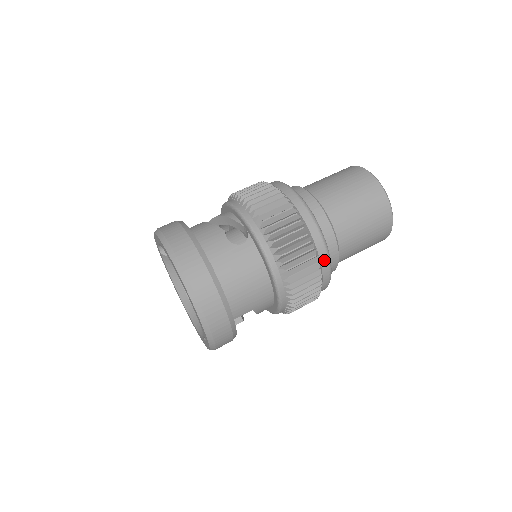
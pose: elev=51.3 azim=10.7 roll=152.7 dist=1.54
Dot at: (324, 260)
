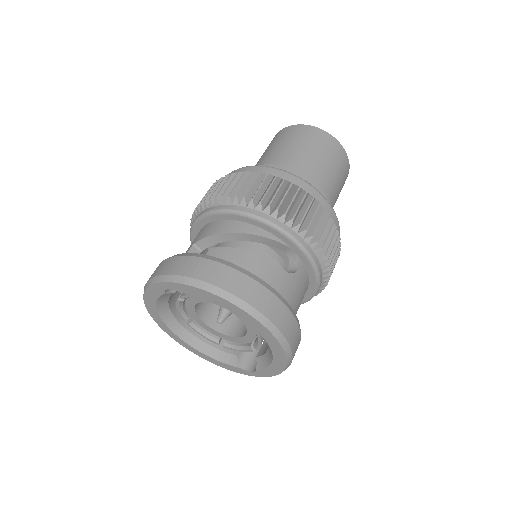
Dot at: occluded
